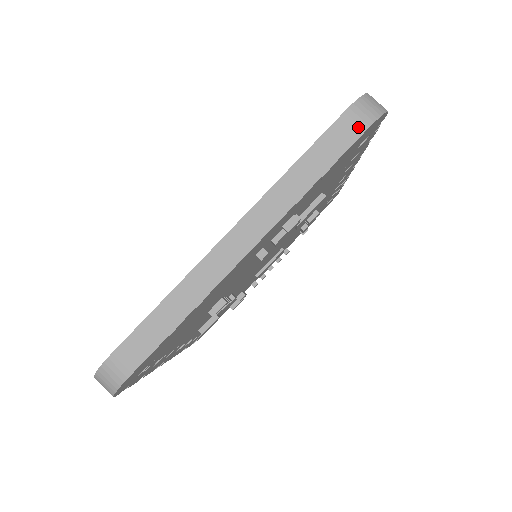
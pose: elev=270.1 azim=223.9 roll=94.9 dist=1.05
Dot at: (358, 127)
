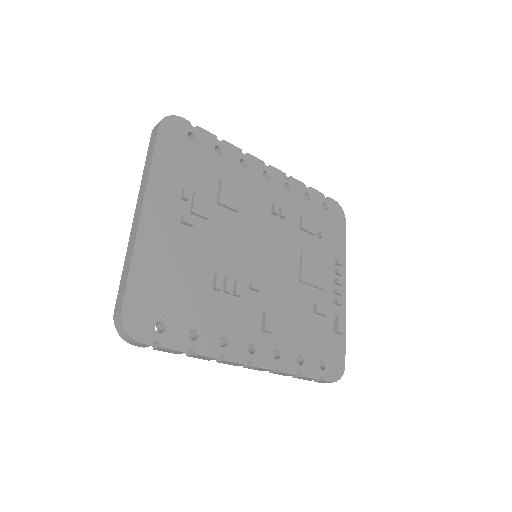
Dot at: (156, 130)
